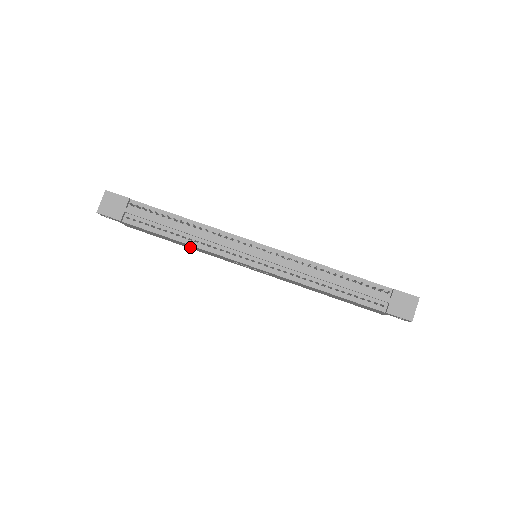
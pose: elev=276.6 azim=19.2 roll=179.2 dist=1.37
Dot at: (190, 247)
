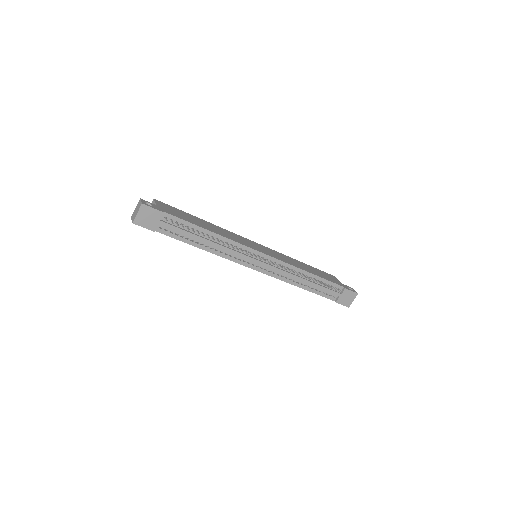
Dot at: occluded
